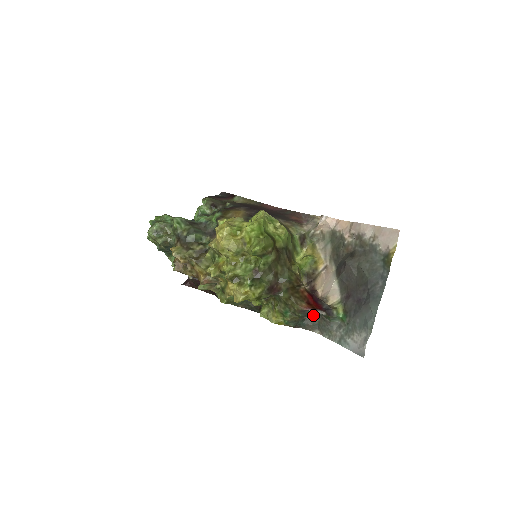
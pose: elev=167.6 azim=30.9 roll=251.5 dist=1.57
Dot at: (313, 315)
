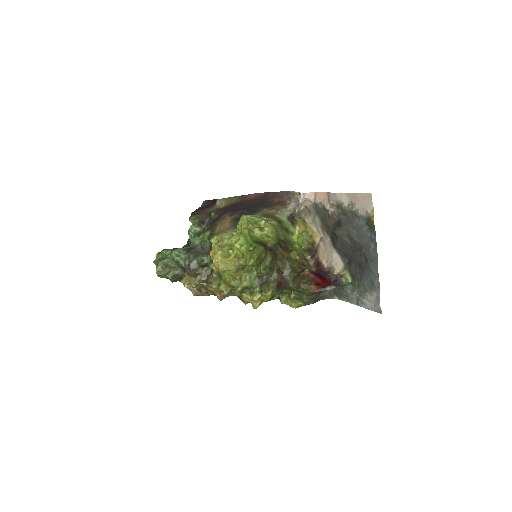
Dot at: (325, 290)
